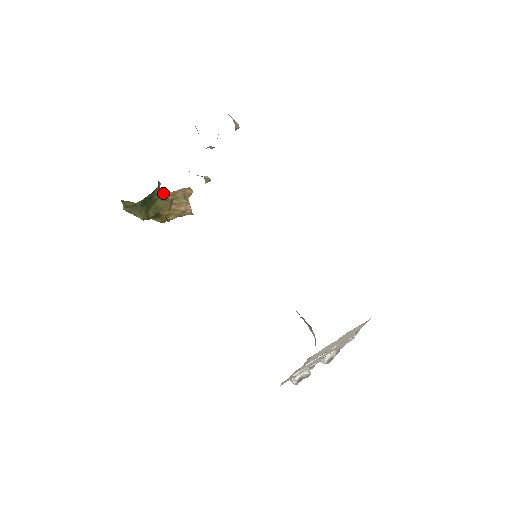
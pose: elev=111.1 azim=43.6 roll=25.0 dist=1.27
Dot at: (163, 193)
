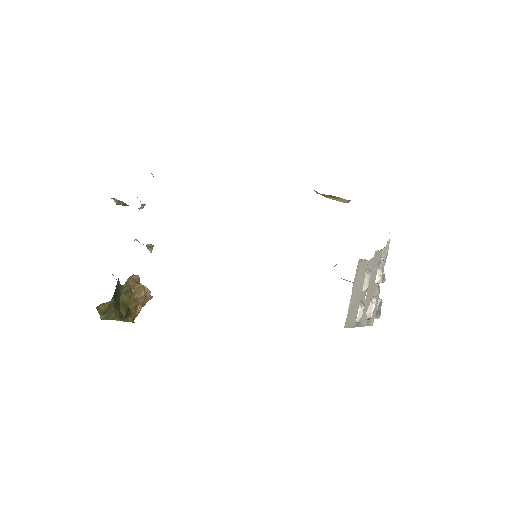
Dot at: occluded
